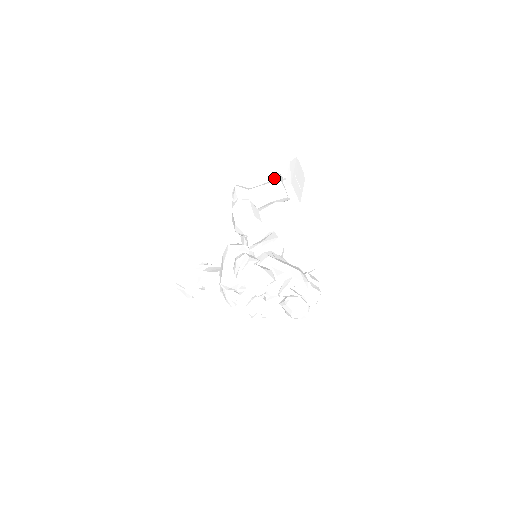
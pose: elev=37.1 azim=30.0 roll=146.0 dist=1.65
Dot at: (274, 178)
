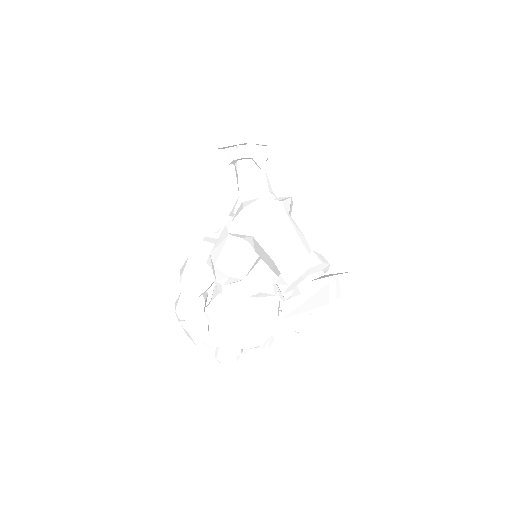
Dot at: (281, 277)
